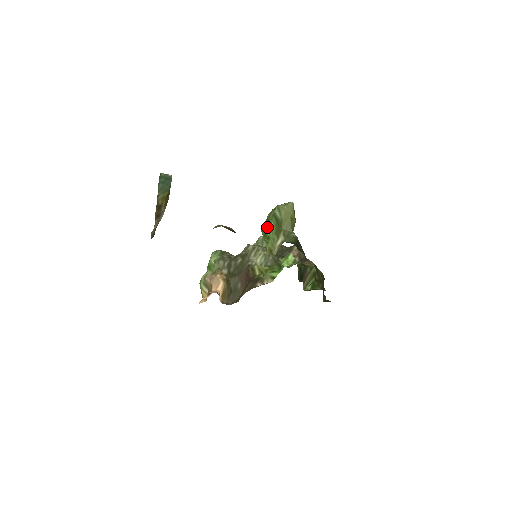
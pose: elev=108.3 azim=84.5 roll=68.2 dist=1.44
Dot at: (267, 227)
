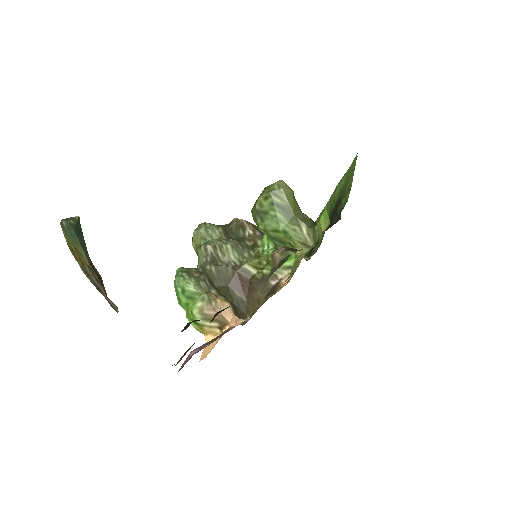
Dot at: (270, 220)
